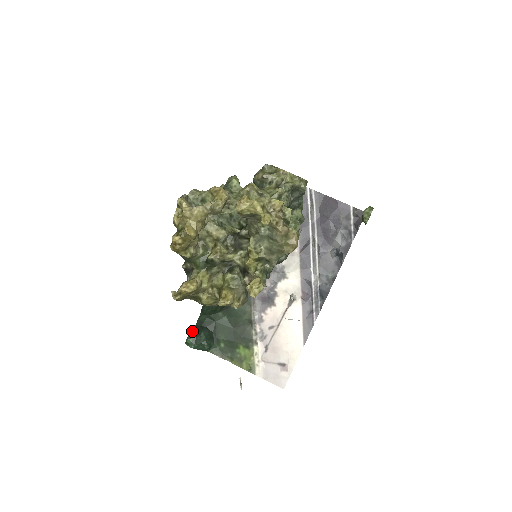
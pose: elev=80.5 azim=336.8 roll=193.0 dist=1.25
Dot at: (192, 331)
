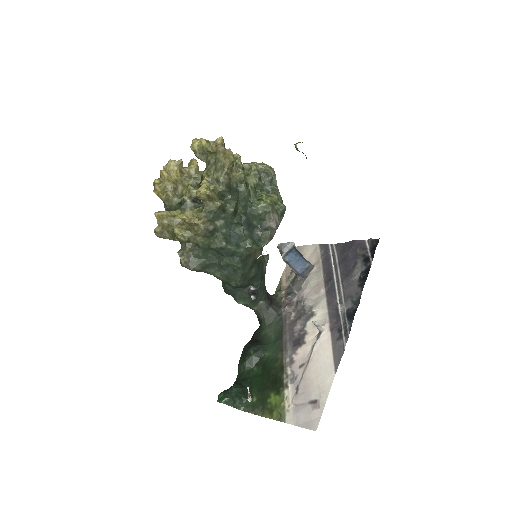
Dot at: occluded
